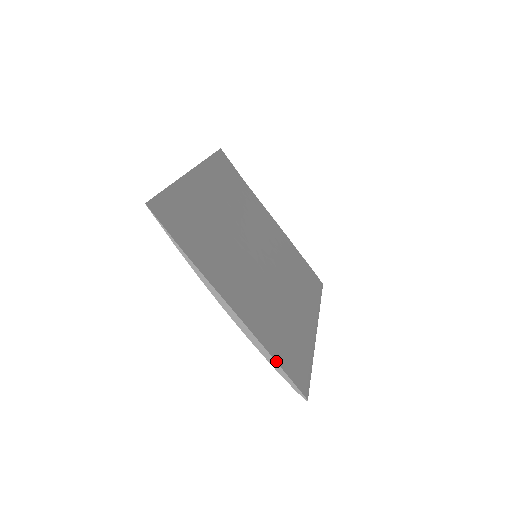
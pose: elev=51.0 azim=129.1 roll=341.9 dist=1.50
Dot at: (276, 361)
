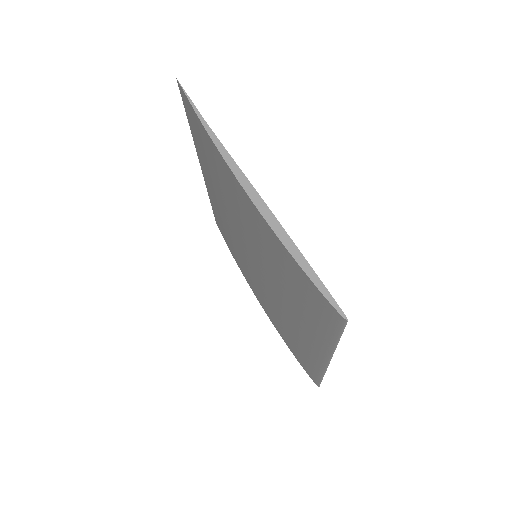
Dot at: (301, 253)
